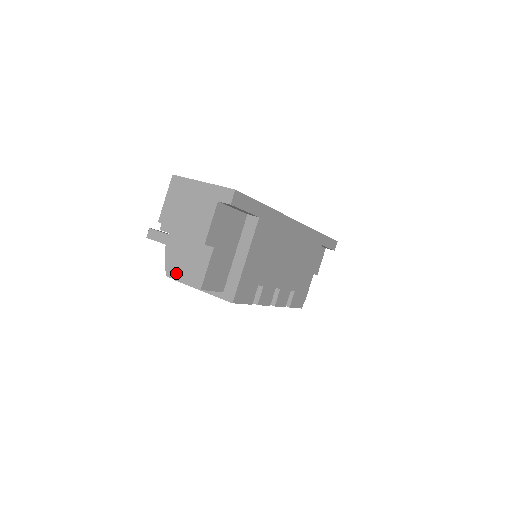
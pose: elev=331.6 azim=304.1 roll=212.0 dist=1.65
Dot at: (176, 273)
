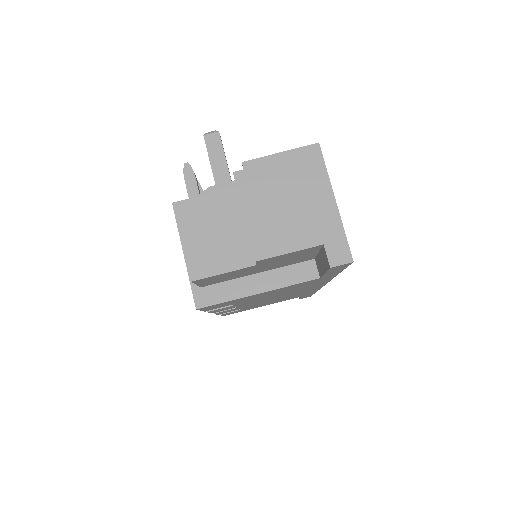
Dot at: (189, 228)
